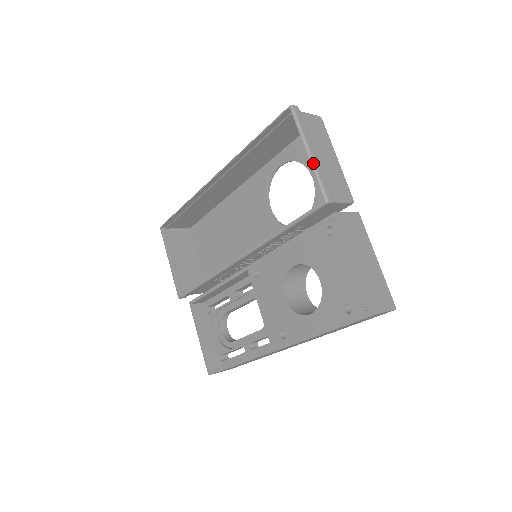
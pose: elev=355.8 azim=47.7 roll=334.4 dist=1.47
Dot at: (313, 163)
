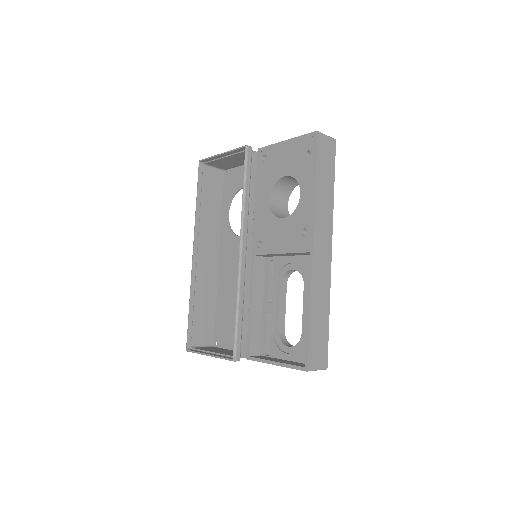
Dot at: (227, 151)
